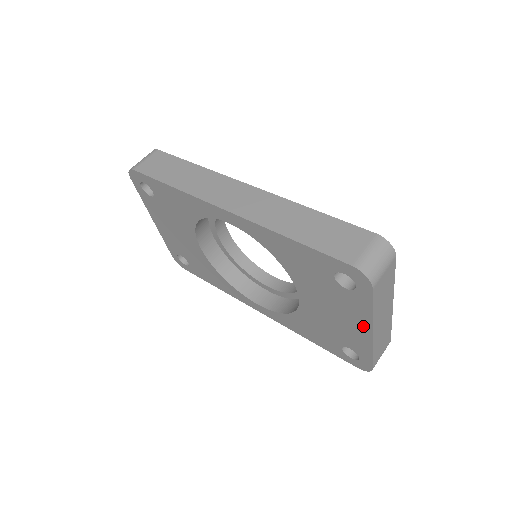
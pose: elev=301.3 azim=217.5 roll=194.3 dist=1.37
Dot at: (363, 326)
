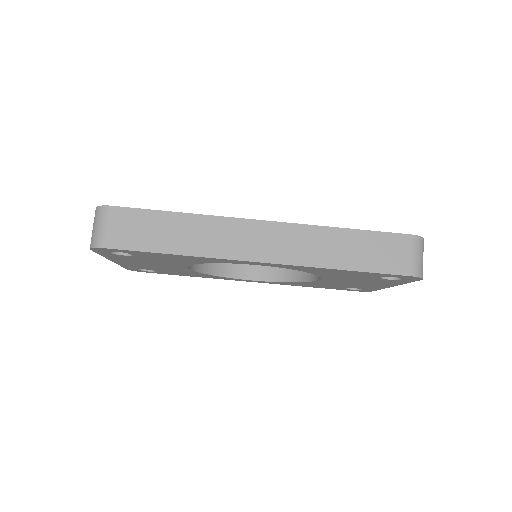
Dot at: (387, 285)
